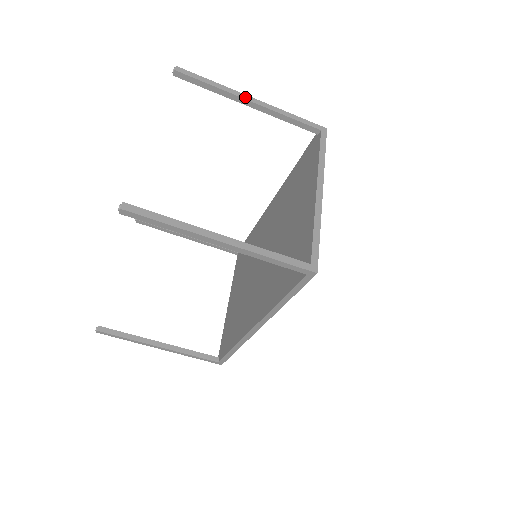
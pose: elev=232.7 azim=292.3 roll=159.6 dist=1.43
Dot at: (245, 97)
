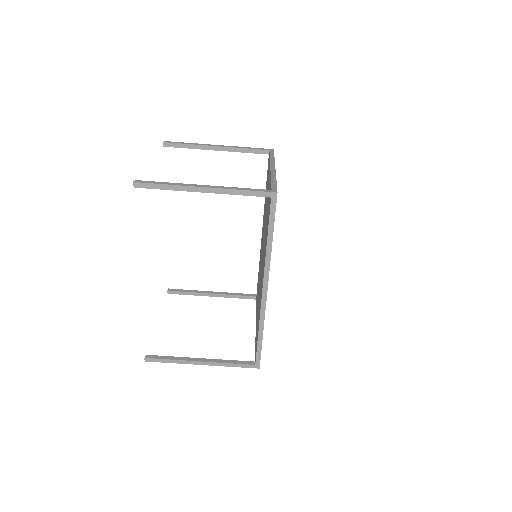
Dot at: (212, 145)
